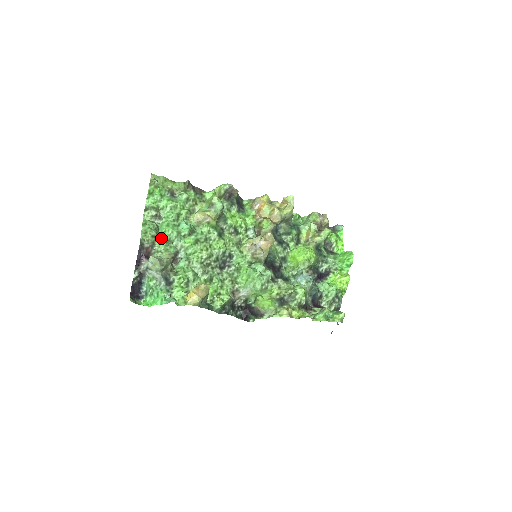
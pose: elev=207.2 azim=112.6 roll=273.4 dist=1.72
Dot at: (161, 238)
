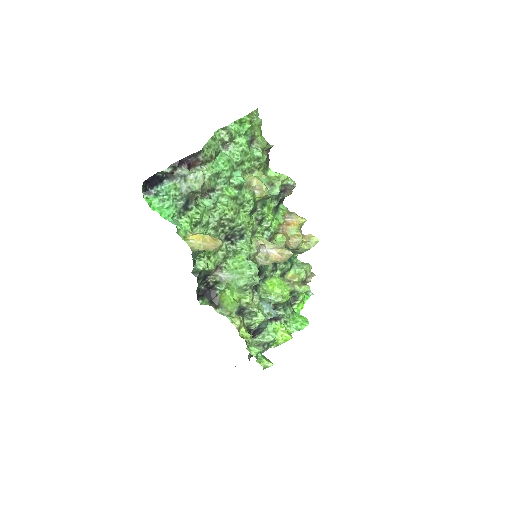
Dot at: (215, 165)
